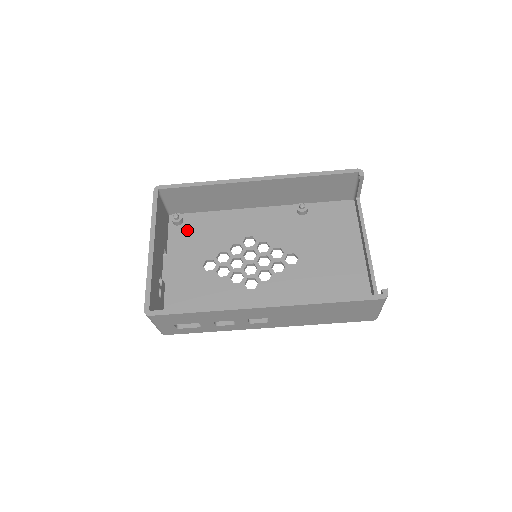
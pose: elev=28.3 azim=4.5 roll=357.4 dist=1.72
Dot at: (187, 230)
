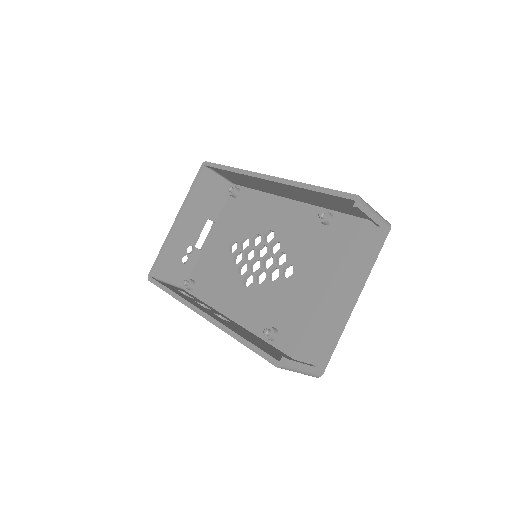
Dot at: (237, 205)
